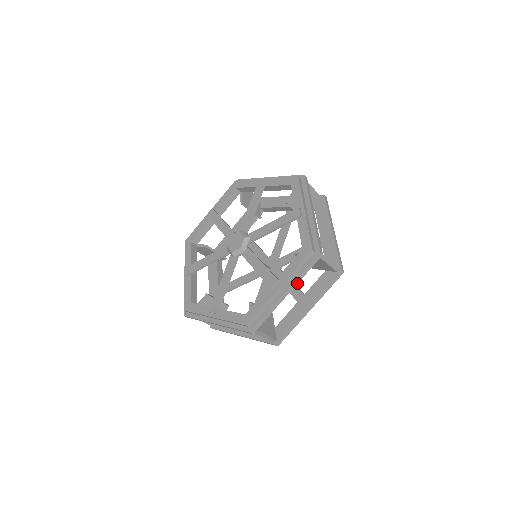
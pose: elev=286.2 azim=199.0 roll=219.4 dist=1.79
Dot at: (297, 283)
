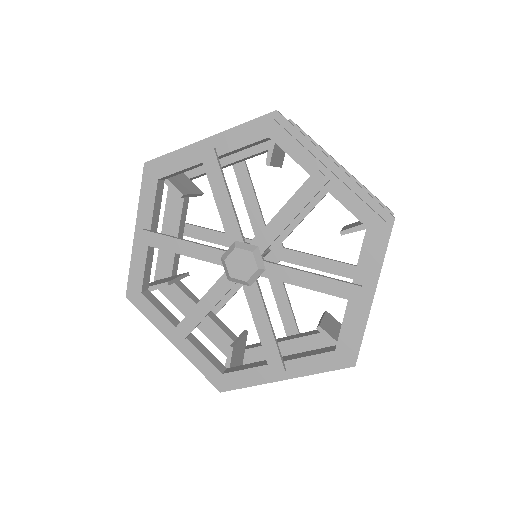
Dot at: (305, 373)
